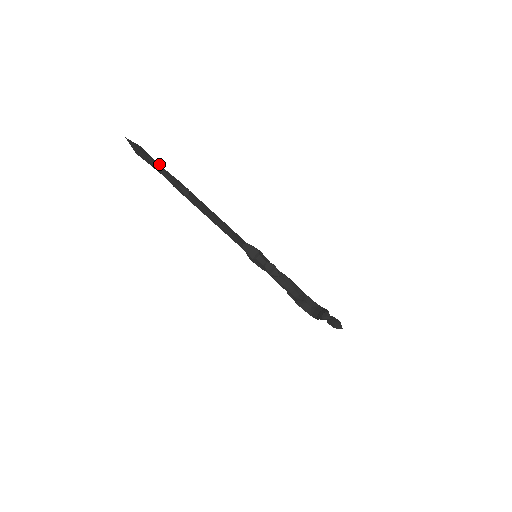
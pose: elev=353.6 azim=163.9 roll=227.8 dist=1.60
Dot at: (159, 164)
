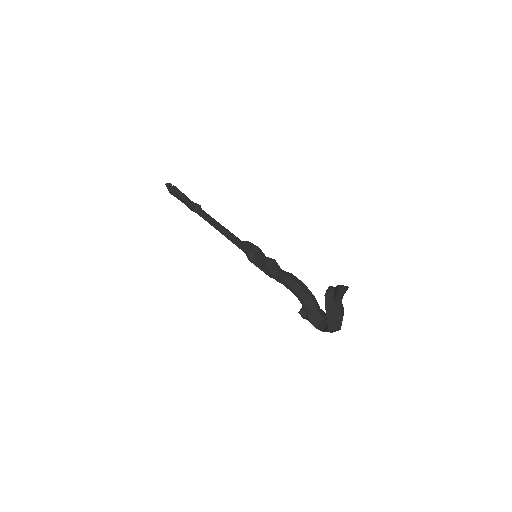
Dot at: (183, 193)
